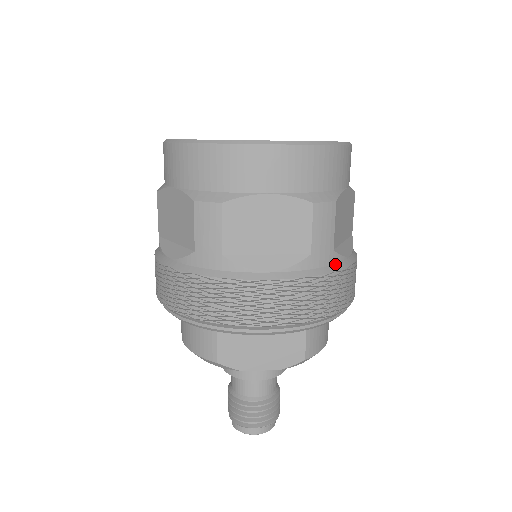
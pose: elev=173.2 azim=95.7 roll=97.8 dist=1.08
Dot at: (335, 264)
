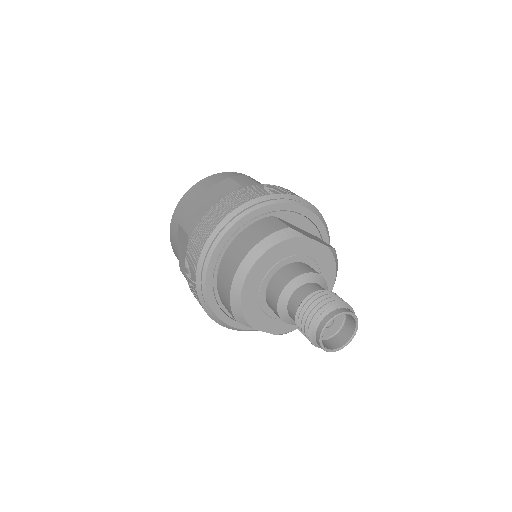
Dot at: occluded
